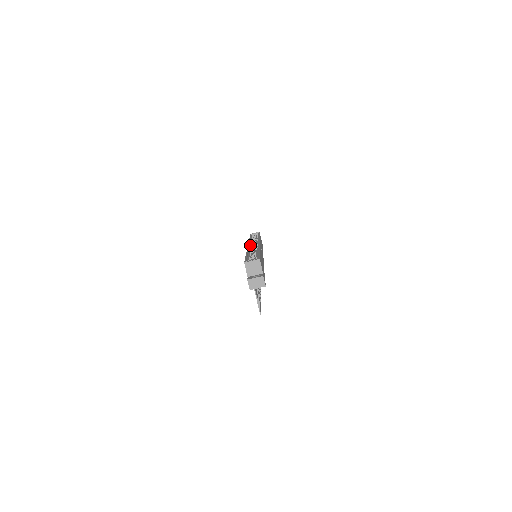
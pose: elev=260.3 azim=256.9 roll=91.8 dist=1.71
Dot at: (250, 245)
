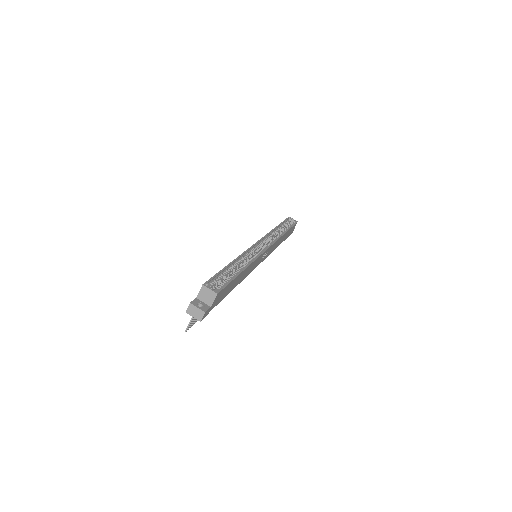
Dot at: (258, 244)
